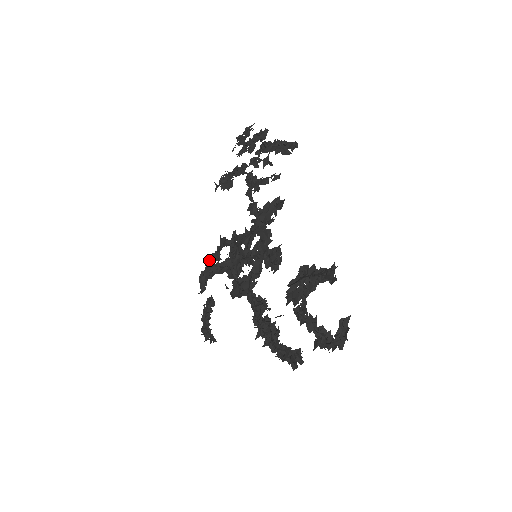
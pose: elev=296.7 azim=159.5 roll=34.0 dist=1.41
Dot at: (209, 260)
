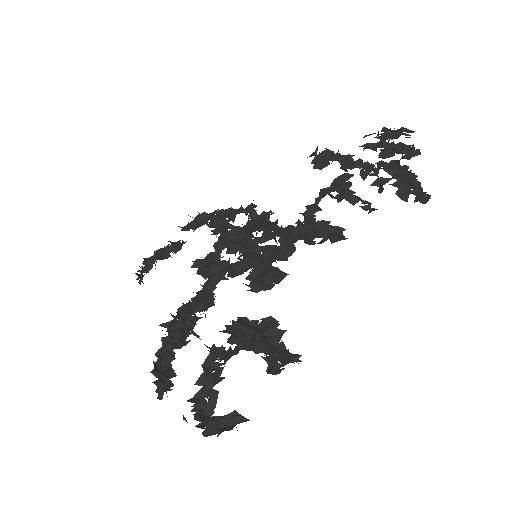
Dot at: (221, 210)
